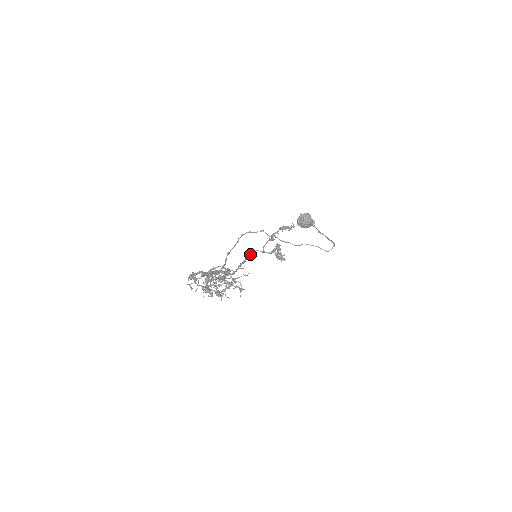
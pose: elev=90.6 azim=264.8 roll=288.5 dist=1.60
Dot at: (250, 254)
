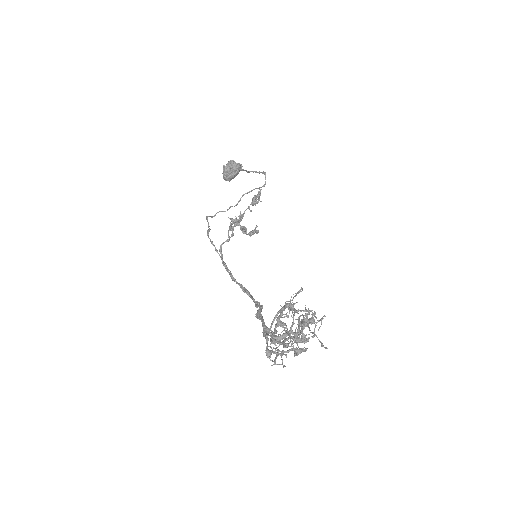
Dot at: (221, 254)
